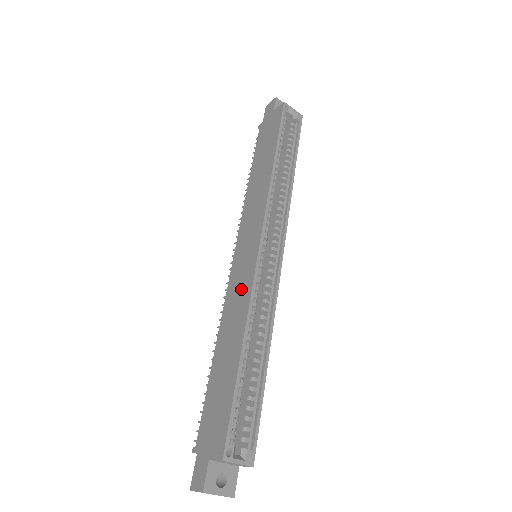
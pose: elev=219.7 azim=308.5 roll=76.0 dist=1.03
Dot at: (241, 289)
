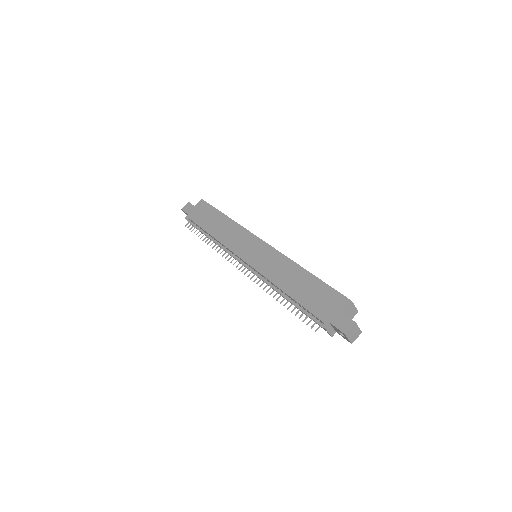
Dot at: (272, 260)
